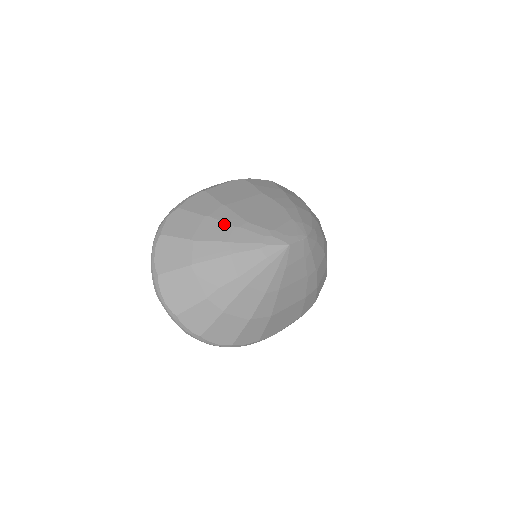
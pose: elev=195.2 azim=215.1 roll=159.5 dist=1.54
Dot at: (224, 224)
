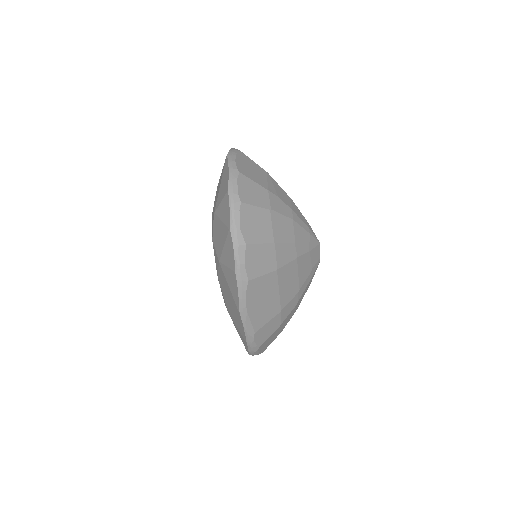
Dot at: occluded
